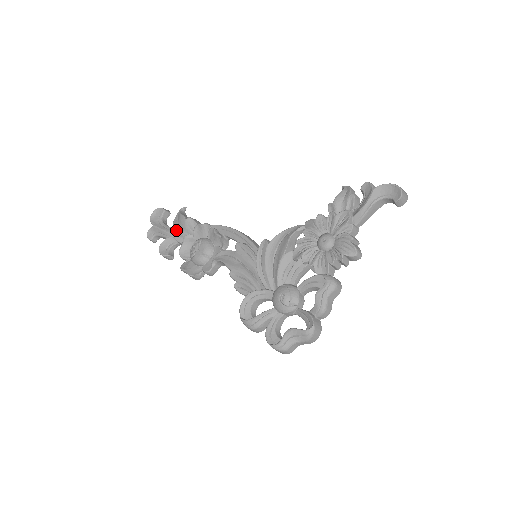
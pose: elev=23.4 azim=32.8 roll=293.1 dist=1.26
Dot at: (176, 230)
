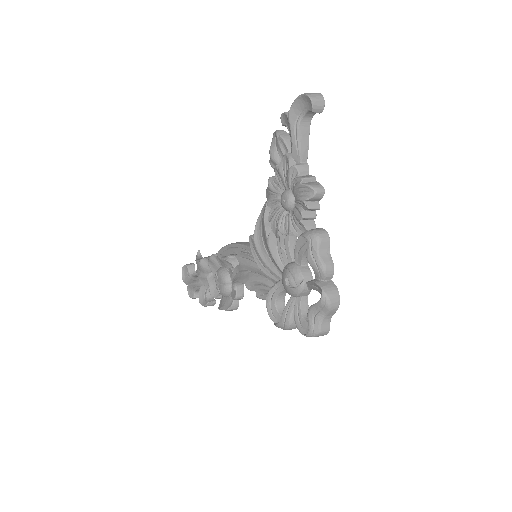
Dot at: (200, 277)
